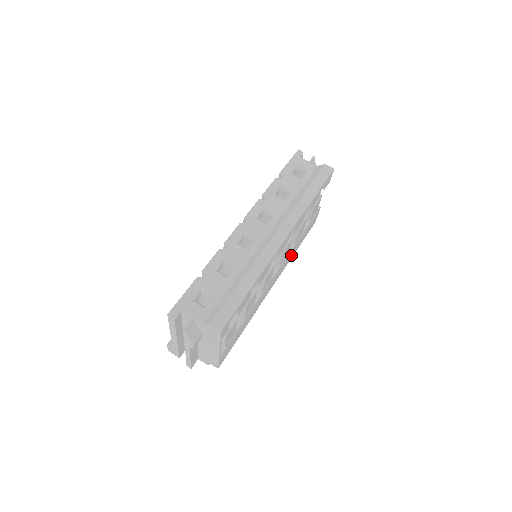
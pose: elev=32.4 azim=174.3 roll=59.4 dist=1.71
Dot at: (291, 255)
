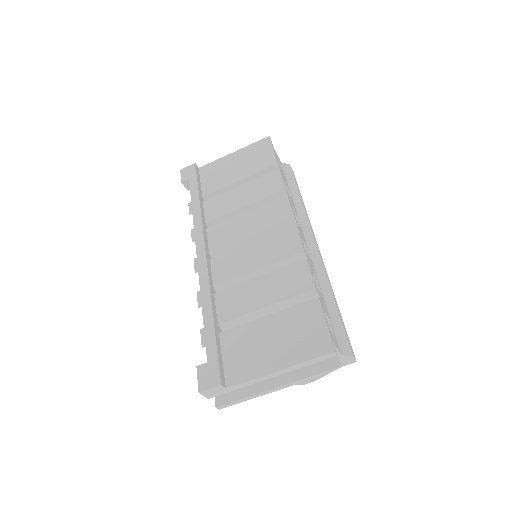
Dot at: occluded
